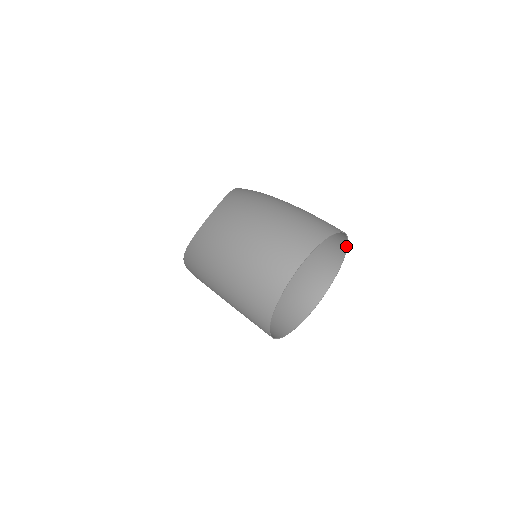
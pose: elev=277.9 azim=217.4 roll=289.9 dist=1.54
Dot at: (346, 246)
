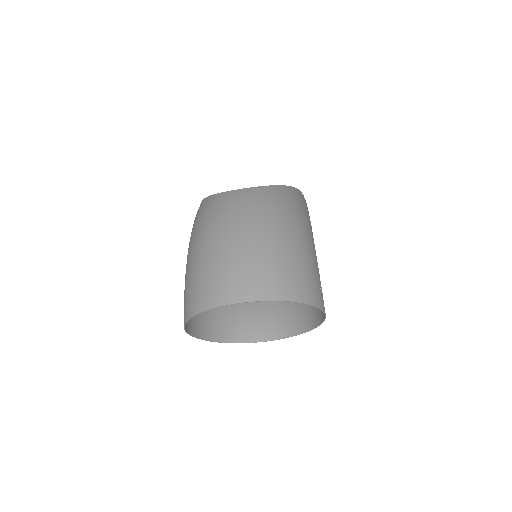
Dot at: (322, 321)
